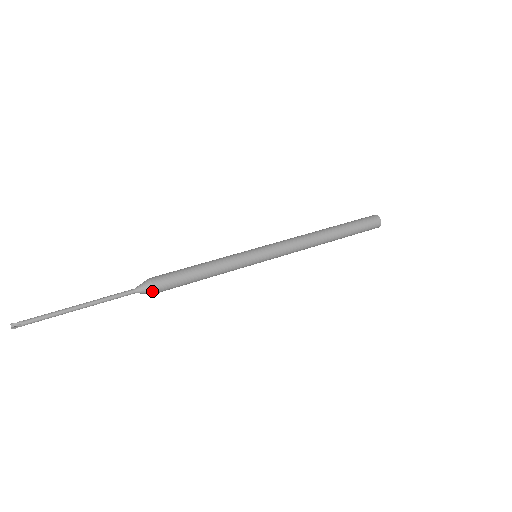
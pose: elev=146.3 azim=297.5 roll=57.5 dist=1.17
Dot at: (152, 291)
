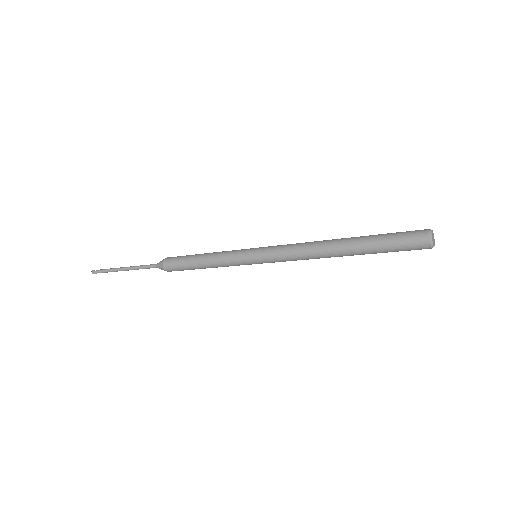
Dot at: (164, 259)
